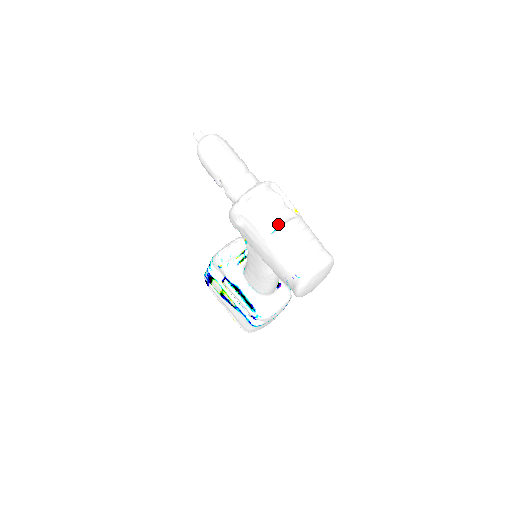
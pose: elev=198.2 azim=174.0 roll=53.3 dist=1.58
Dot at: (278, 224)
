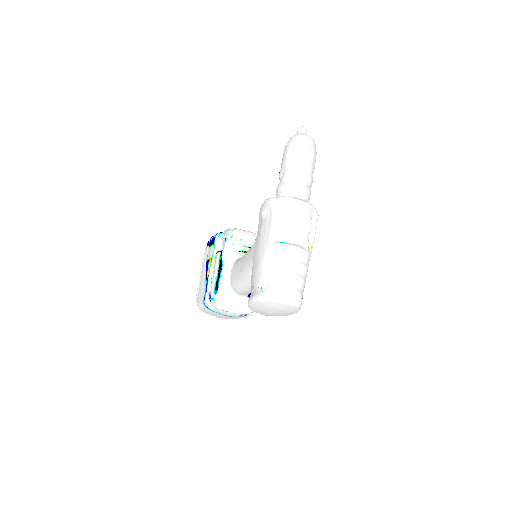
Dot at: (288, 240)
